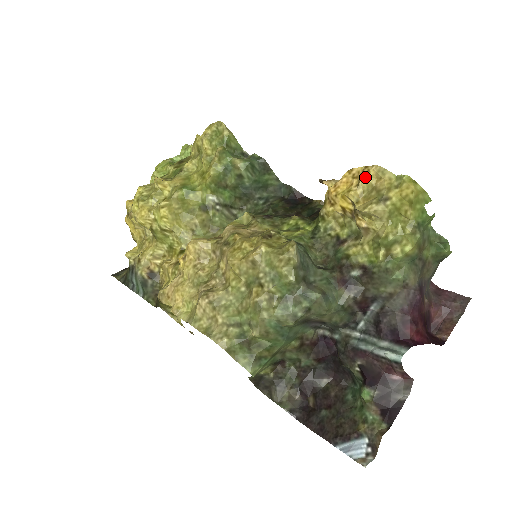
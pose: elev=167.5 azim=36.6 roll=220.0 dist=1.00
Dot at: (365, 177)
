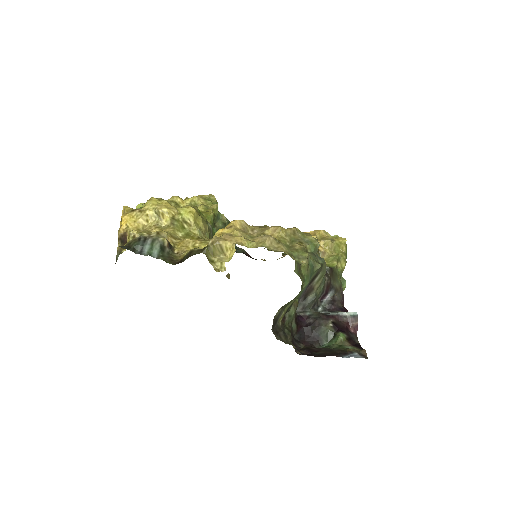
Dot at: (318, 233)
